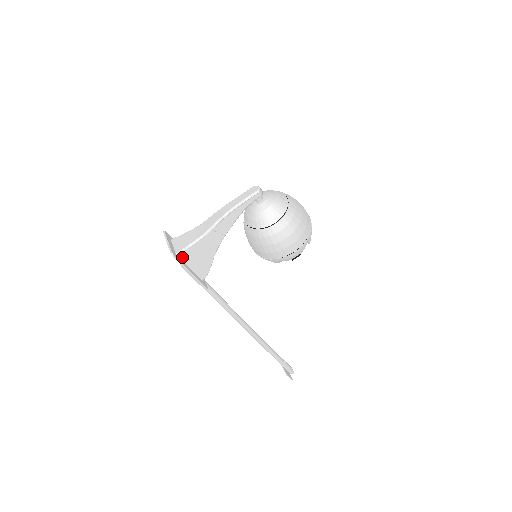
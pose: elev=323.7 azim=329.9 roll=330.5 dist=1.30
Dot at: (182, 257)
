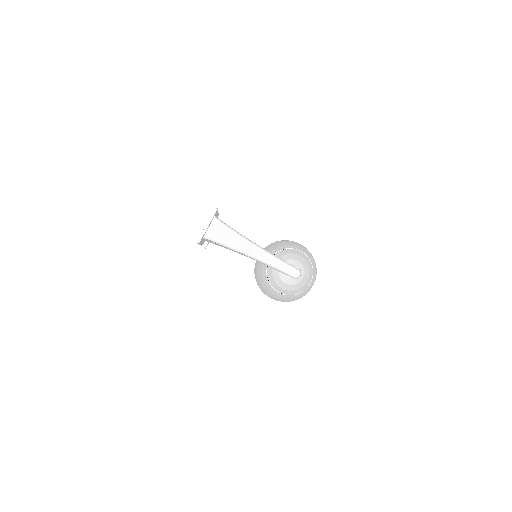
Dot at: (205, 239)
